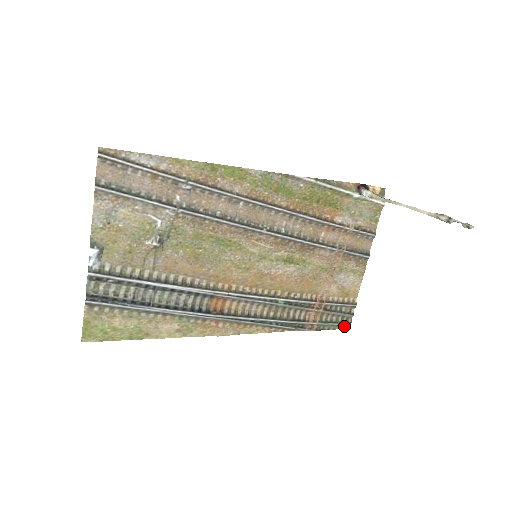
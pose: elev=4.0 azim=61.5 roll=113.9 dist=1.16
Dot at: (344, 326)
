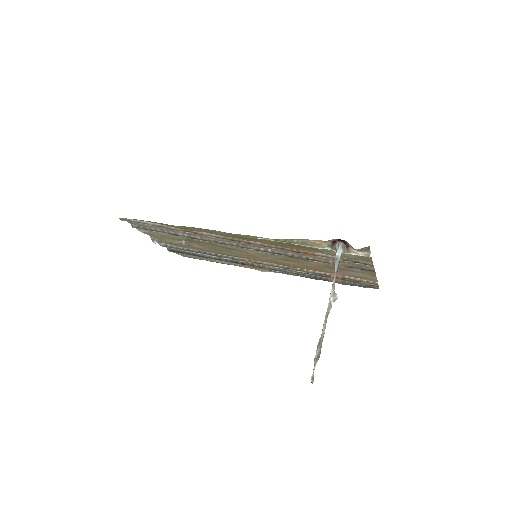
Dot at: (373, 288)
